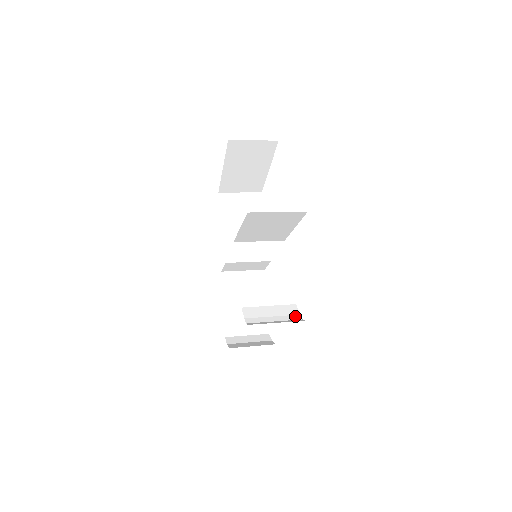
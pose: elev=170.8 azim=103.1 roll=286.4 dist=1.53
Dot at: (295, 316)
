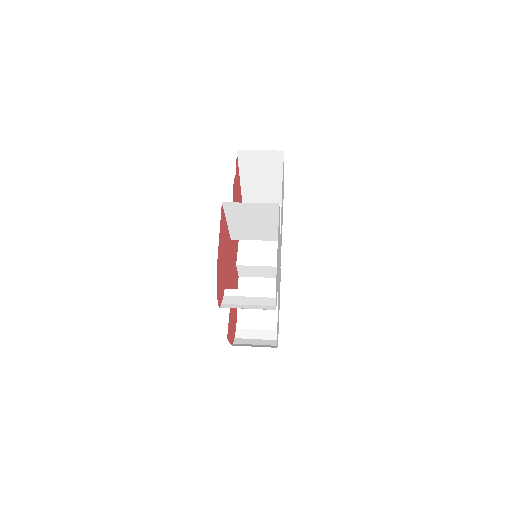
Dot at: (270, 307)
